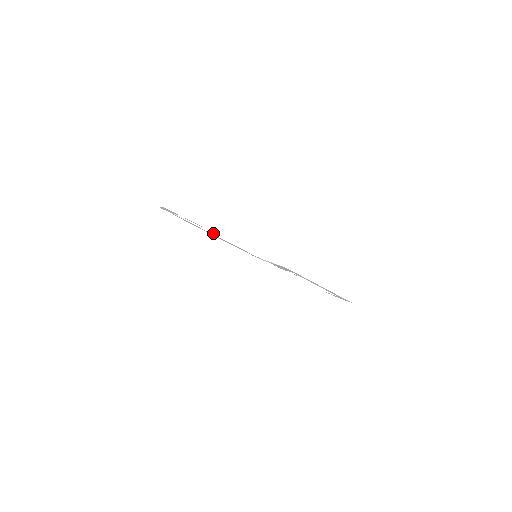
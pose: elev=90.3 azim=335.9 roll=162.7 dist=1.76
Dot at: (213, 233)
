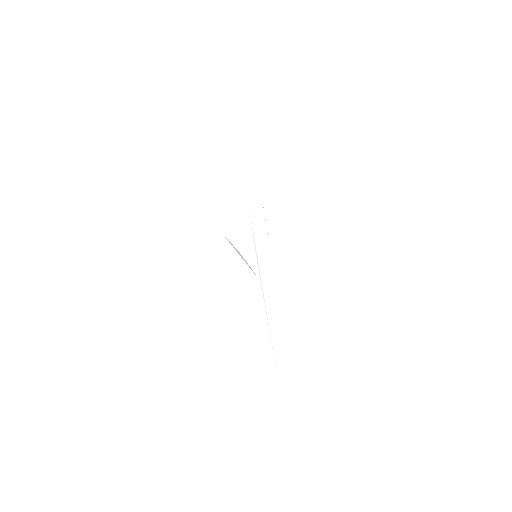
Dot at: occluded
